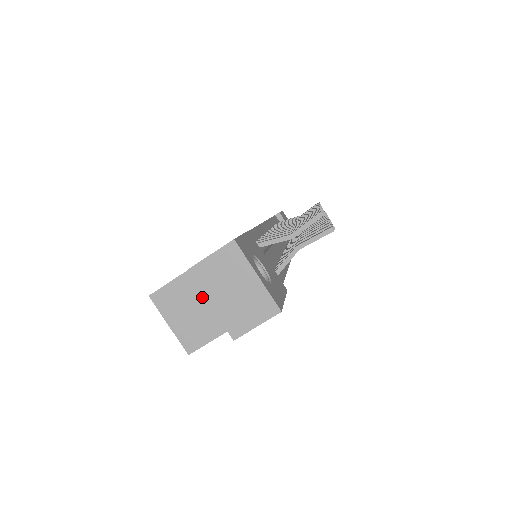
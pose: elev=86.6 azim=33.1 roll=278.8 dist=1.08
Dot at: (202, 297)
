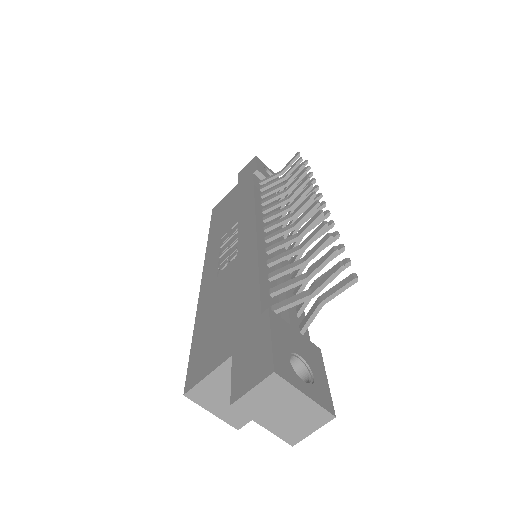
Dot at: occluded
